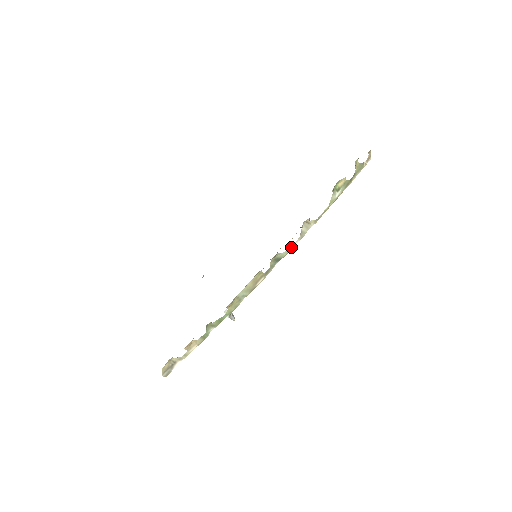
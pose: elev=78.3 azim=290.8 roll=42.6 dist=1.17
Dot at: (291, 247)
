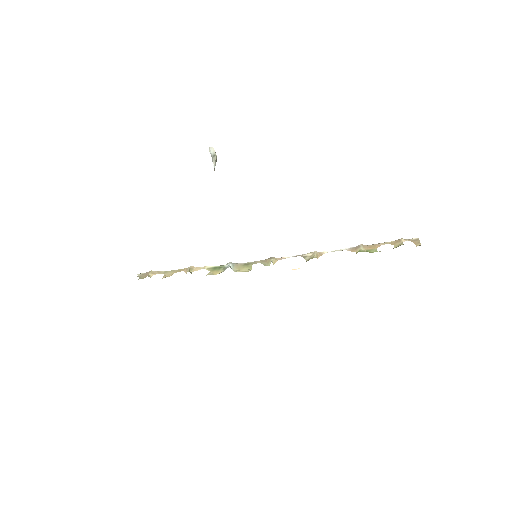
Dot at: occluded
